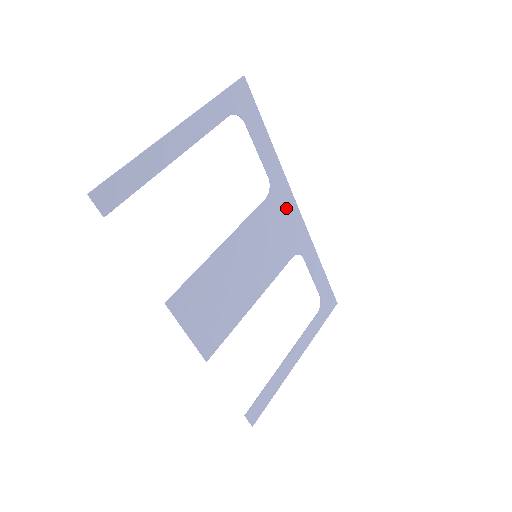
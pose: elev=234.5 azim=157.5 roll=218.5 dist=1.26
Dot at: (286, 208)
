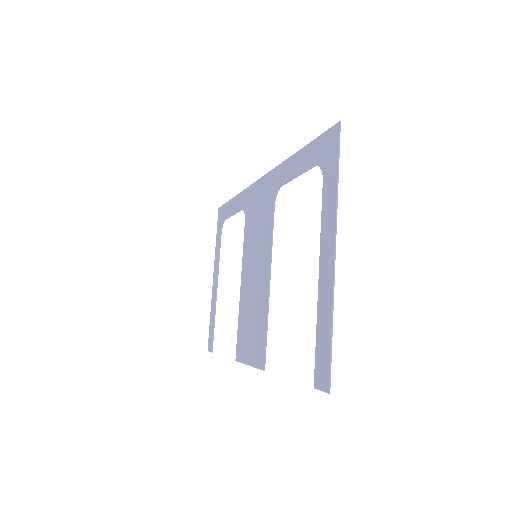
Dot at: (265, 191)
